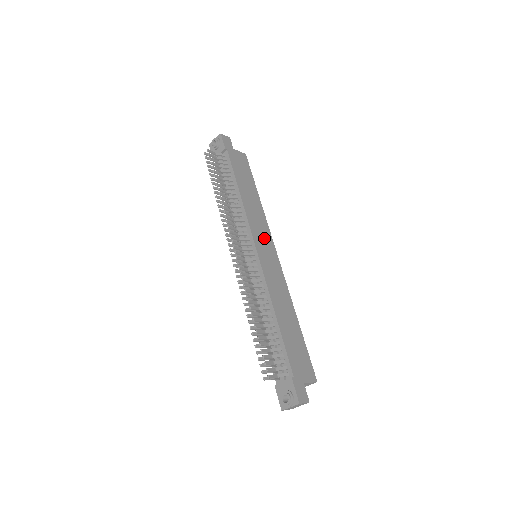
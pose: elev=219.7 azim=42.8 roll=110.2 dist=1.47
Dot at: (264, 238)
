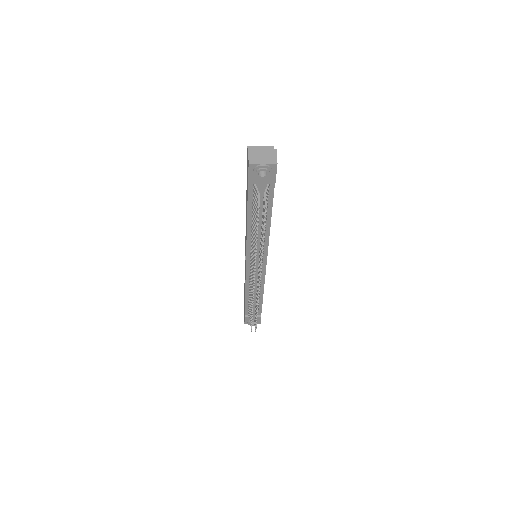
Dot at: occluded
